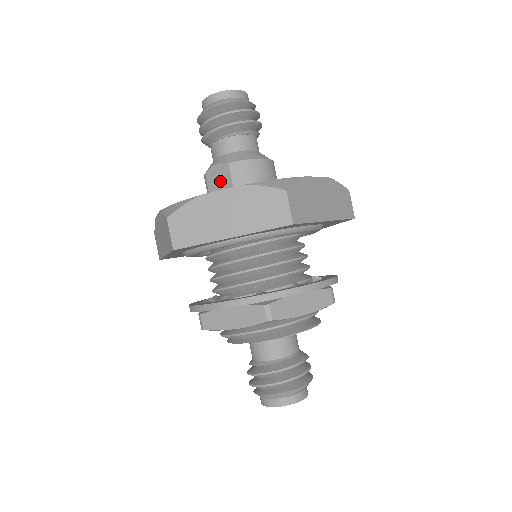
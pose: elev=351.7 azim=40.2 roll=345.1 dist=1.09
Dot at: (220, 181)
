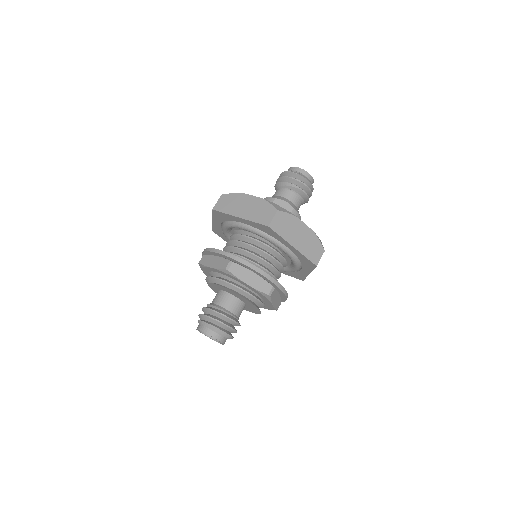
Dot at: occluded
